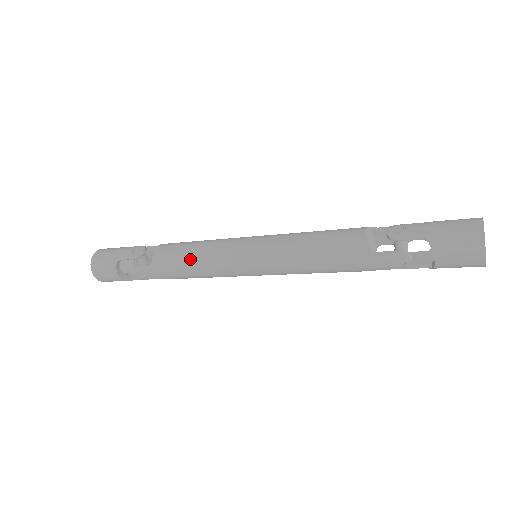
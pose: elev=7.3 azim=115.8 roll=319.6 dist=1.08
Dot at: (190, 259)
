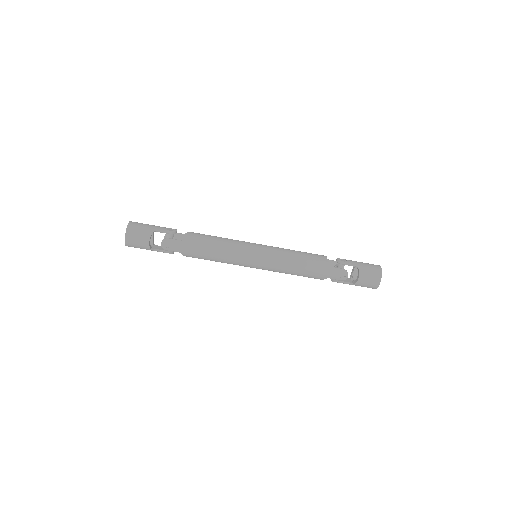
Dot at: (217, 244)
